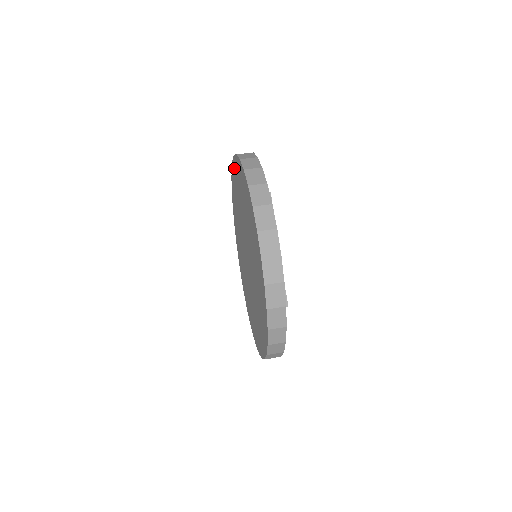
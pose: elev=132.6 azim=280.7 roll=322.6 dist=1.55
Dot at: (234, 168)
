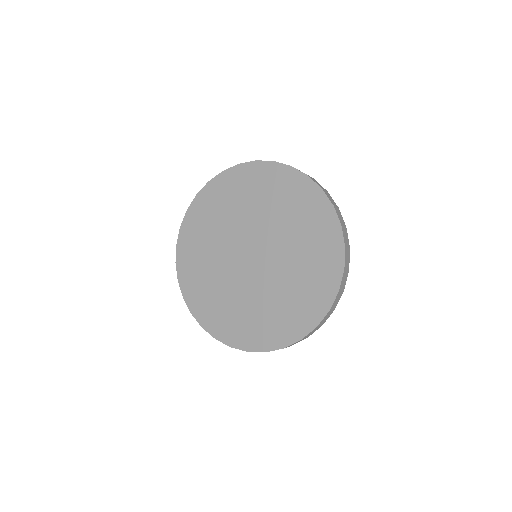
Dot at: (229, 177)
